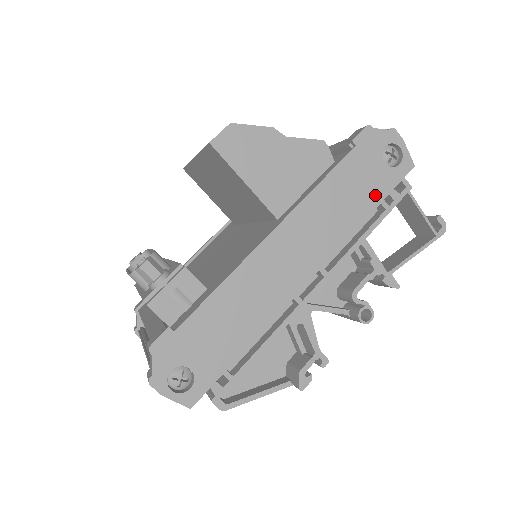
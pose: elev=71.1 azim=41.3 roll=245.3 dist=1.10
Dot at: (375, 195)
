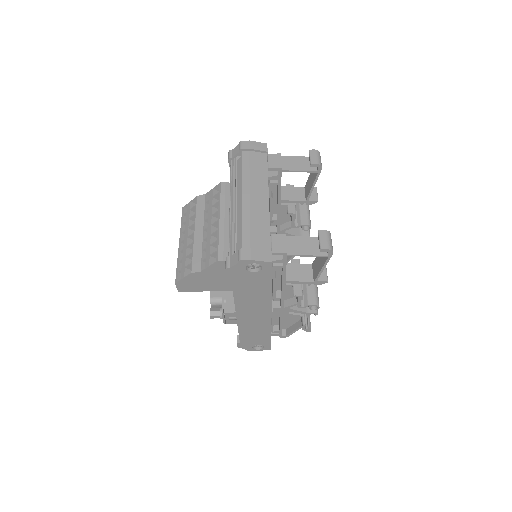
Dot at: (265, 283)
